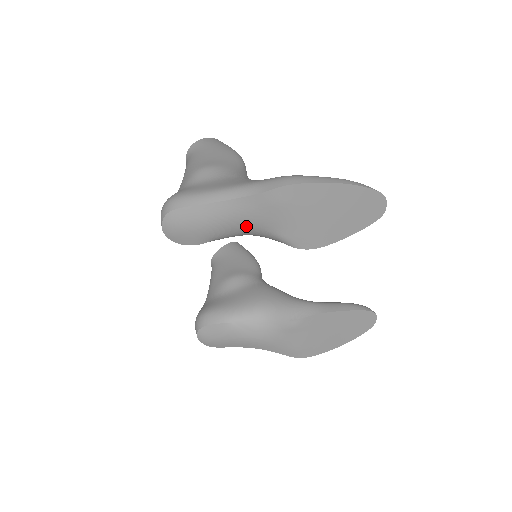
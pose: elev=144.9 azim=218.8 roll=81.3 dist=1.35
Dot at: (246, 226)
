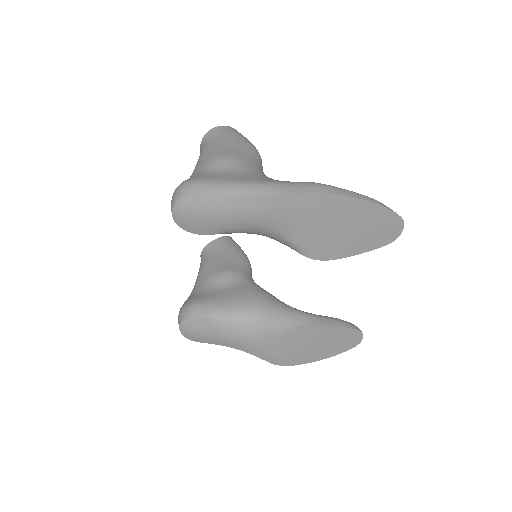
Dot at: (260, 225)
